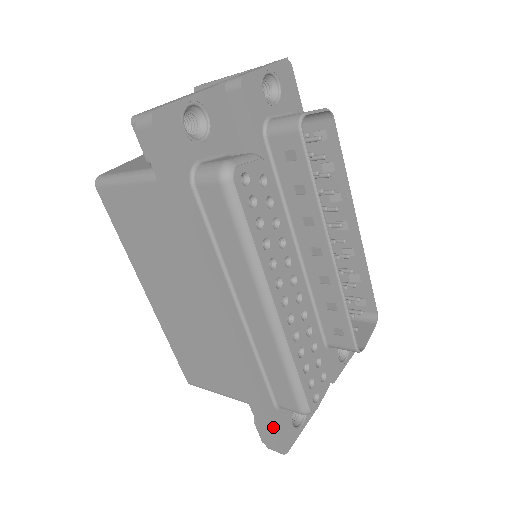
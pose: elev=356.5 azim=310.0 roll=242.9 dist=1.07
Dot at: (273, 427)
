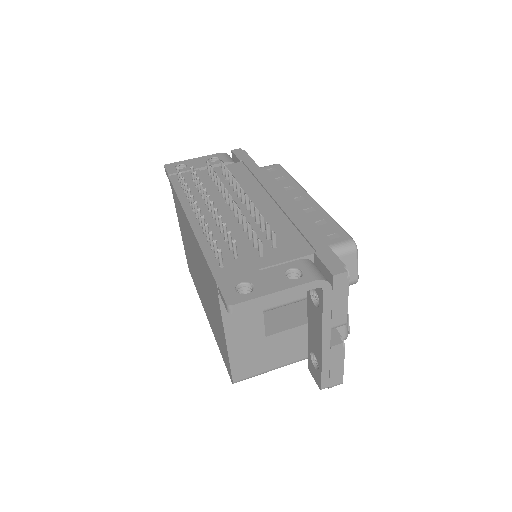
Dot at: occluded
